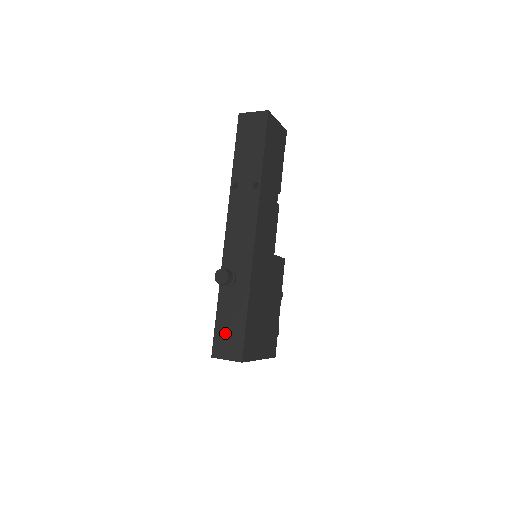
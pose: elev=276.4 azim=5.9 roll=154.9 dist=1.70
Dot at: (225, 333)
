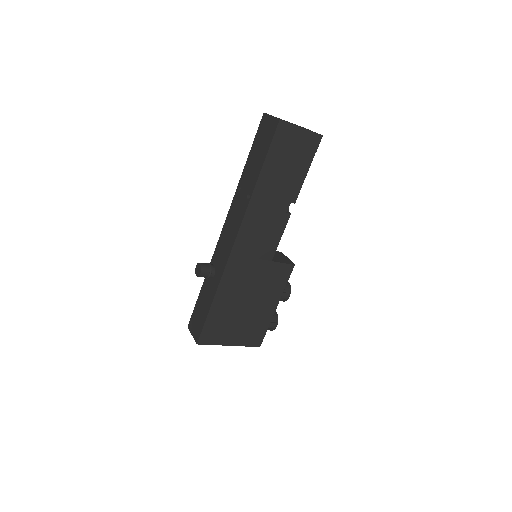
Dot at: (197, 314)
